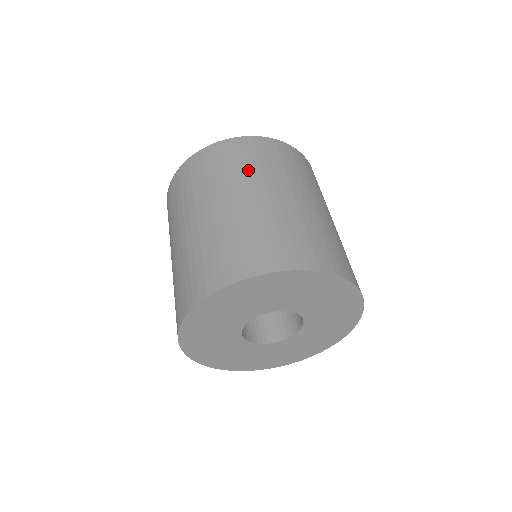
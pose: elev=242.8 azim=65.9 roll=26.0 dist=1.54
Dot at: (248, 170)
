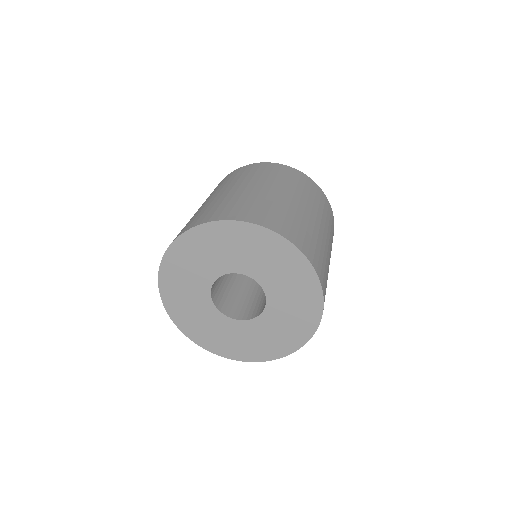
Dot at: (243, 177)
